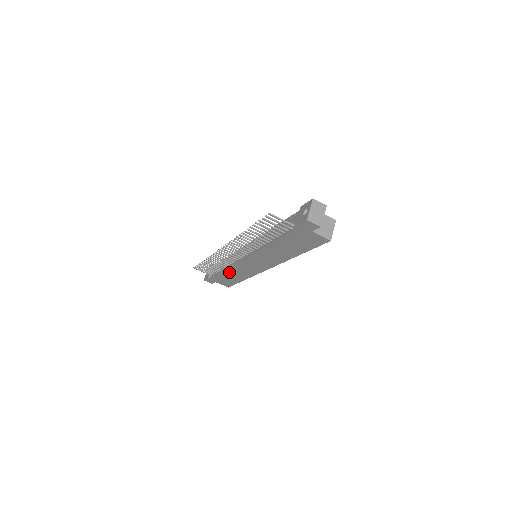
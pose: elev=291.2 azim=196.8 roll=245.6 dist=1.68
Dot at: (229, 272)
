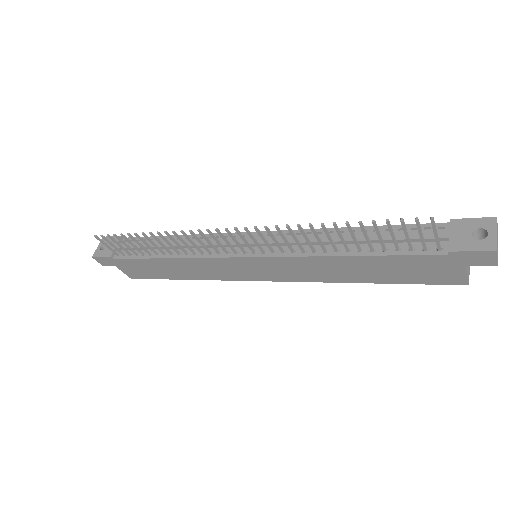
Dot at: (173, 263)
